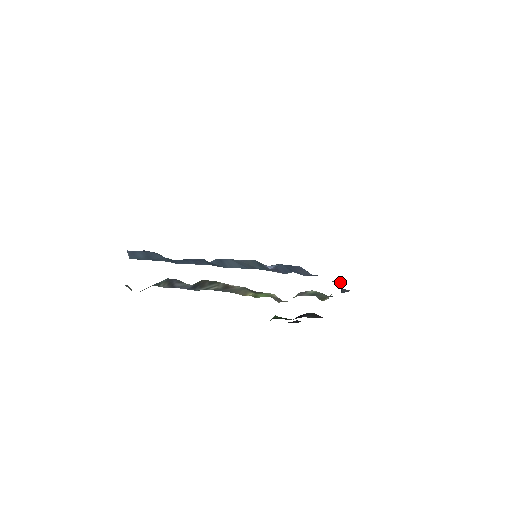
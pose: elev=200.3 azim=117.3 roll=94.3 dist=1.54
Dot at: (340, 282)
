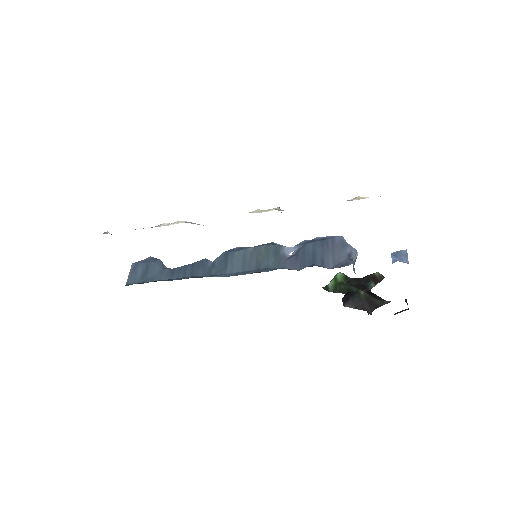
Dot at: (406, 252)
